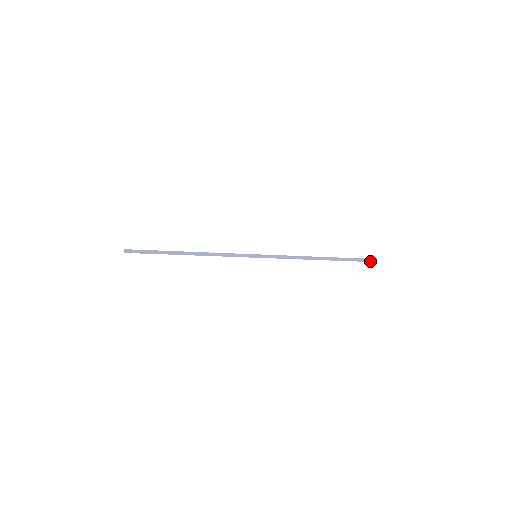
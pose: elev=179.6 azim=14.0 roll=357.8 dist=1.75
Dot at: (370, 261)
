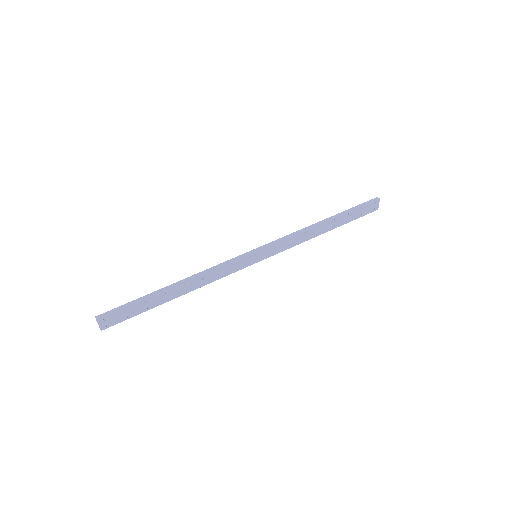
Dot at: (376, 200)
